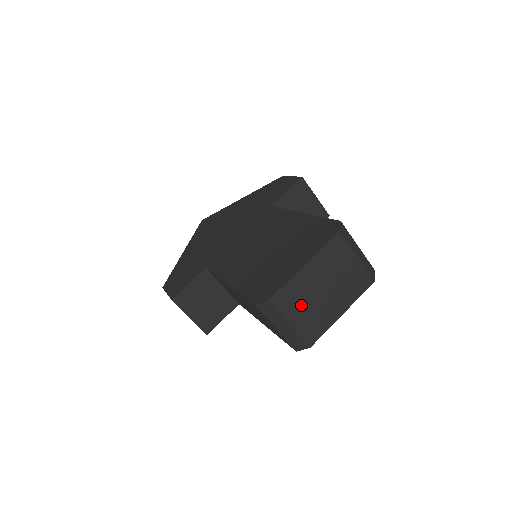
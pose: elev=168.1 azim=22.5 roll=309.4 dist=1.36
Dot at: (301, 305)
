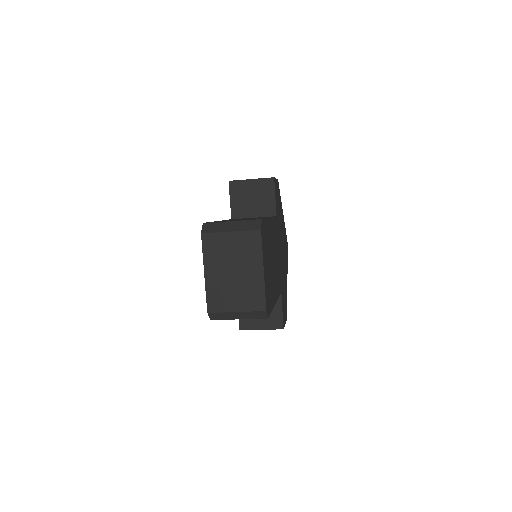
Dot at: (230, 295)
